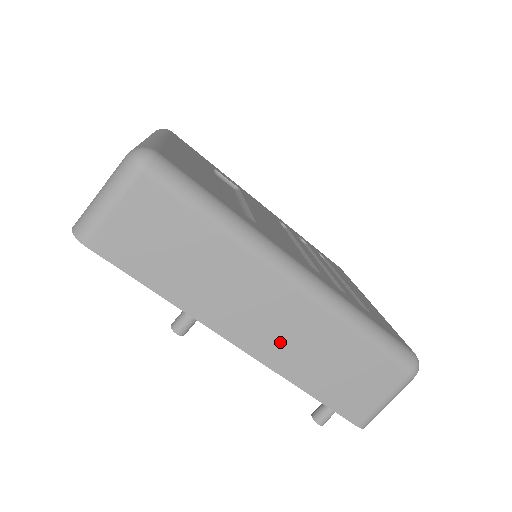
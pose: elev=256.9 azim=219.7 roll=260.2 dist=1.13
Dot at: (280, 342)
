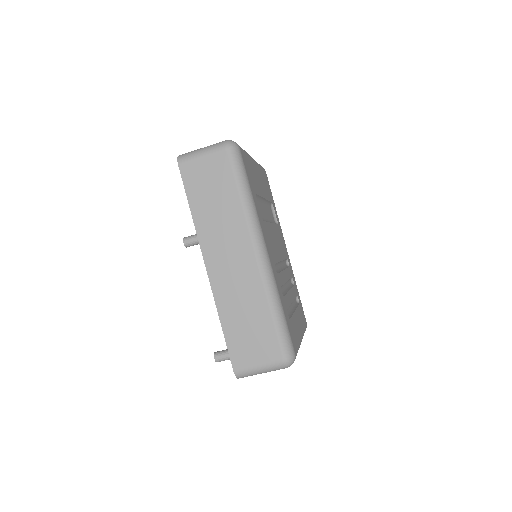
Dot at: (228, 281)
